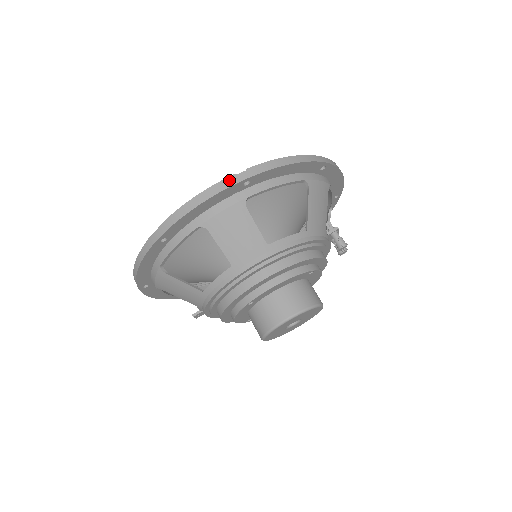
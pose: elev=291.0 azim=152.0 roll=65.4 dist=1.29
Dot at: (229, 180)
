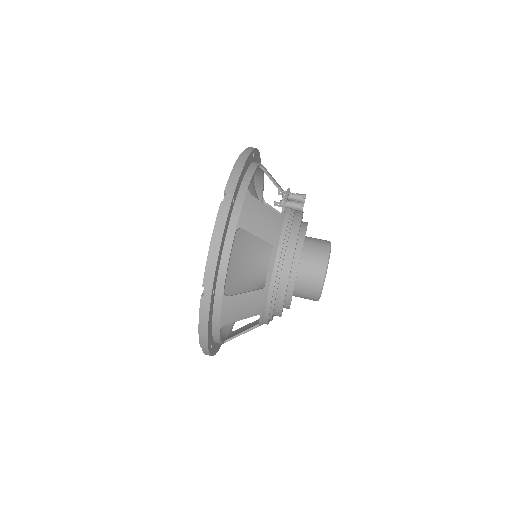
Dot at: (204, 306)
